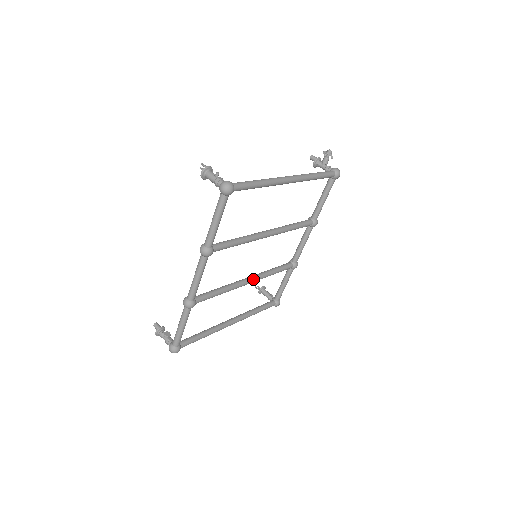
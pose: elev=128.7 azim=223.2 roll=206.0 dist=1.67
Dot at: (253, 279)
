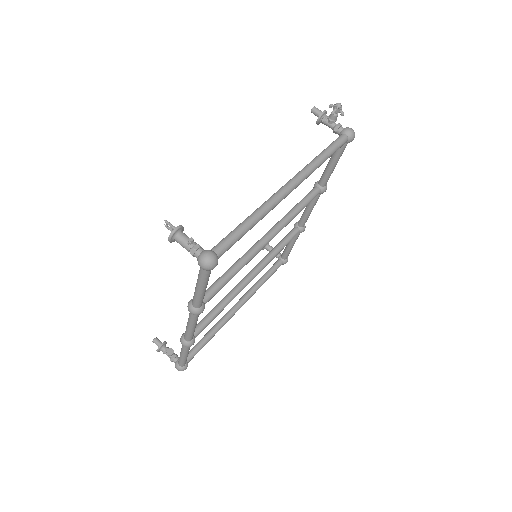
Dot at: (256, 274)
